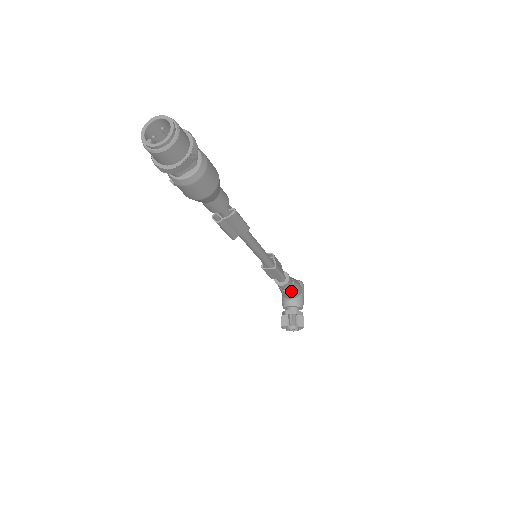
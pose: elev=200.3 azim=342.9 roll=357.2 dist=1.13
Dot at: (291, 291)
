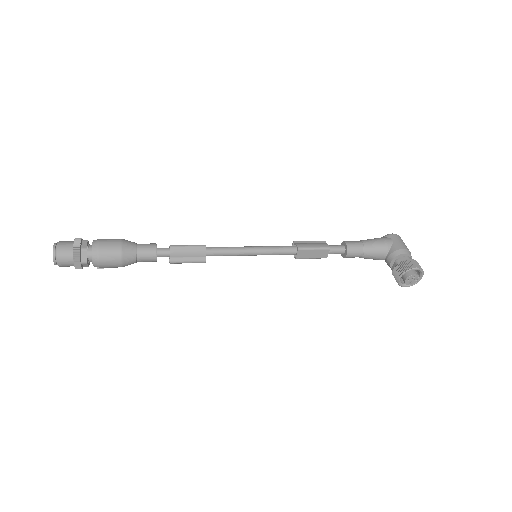
Dot at: (370, 251)
